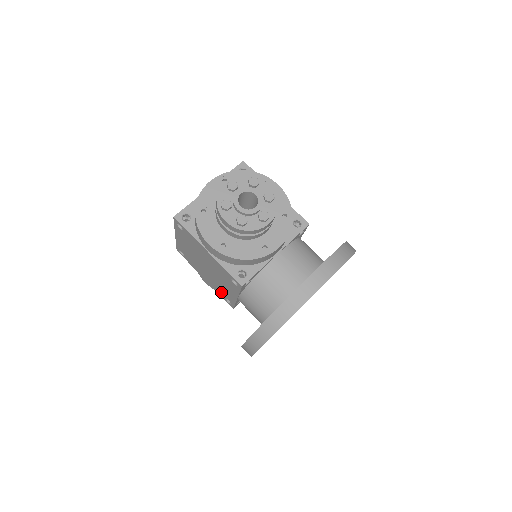
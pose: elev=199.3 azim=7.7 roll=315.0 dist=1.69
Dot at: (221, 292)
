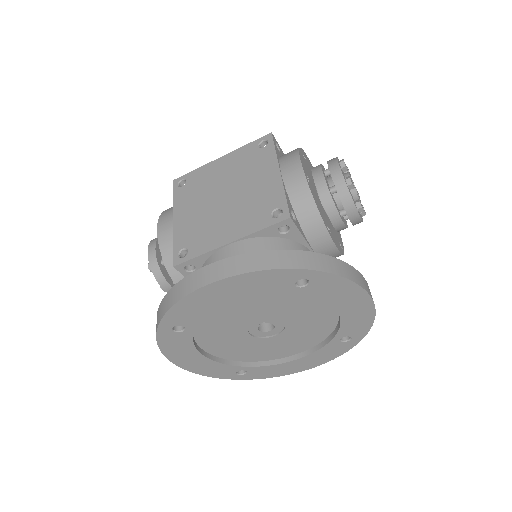
Dot at: (190, 237)
